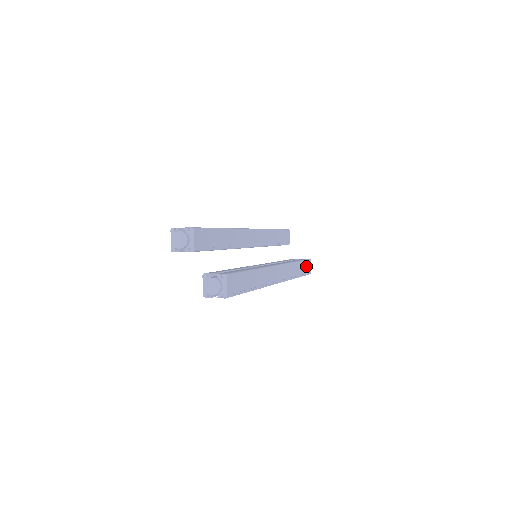
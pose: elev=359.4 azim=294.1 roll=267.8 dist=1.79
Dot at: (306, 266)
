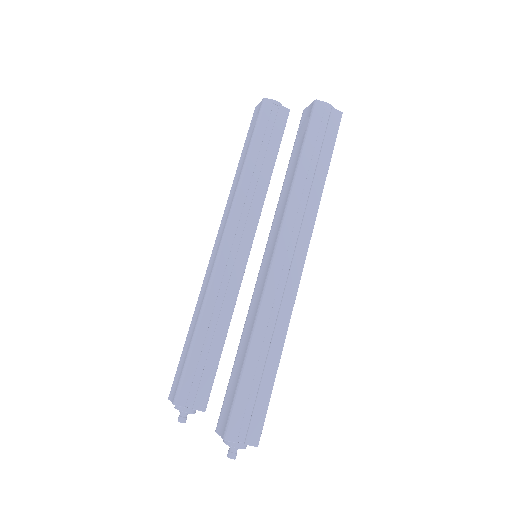
Dot at: occluded
